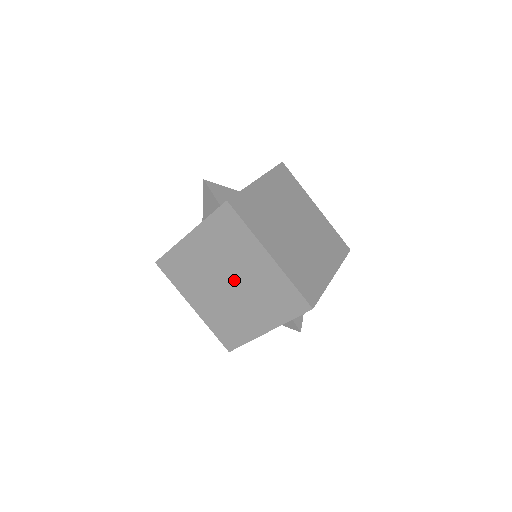
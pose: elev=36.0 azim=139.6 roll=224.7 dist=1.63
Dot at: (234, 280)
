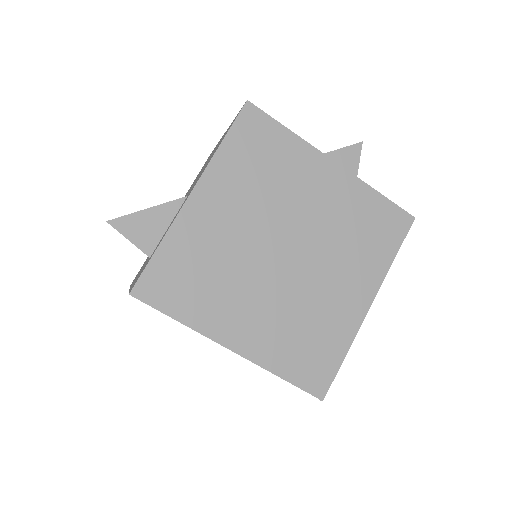
Dot at: occluded
